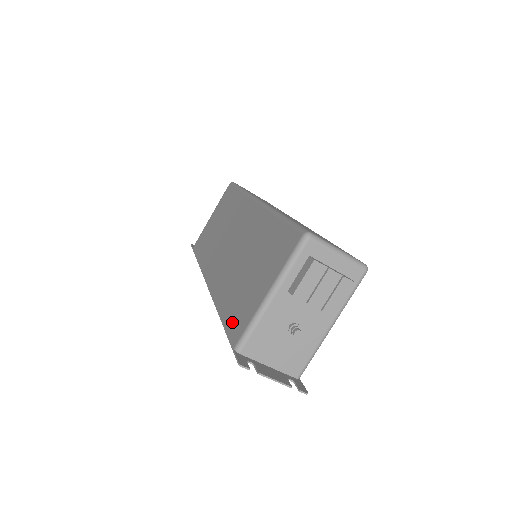
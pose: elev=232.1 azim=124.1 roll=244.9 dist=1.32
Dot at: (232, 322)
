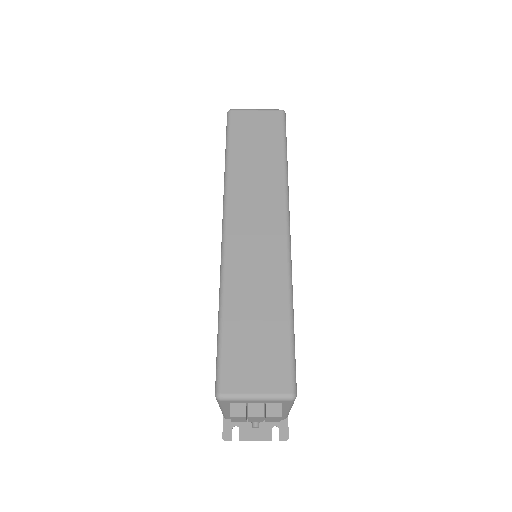
Dot at: occluded
